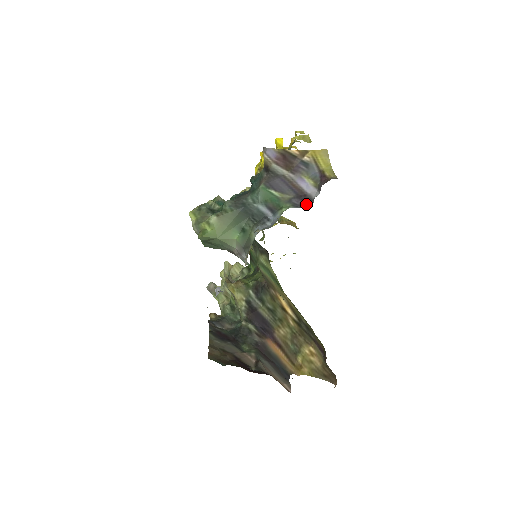
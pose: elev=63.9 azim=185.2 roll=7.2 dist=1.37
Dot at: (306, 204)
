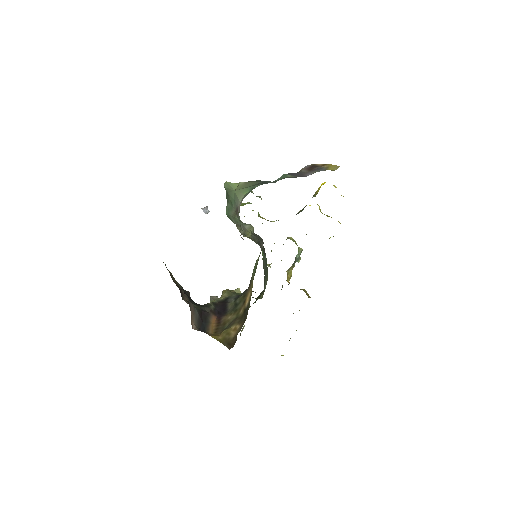
Dot at: occluded
